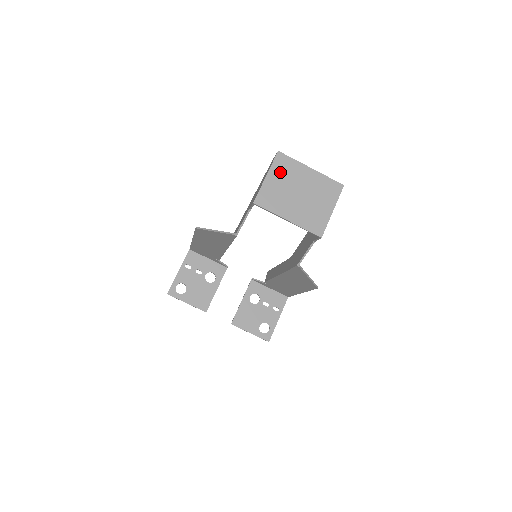
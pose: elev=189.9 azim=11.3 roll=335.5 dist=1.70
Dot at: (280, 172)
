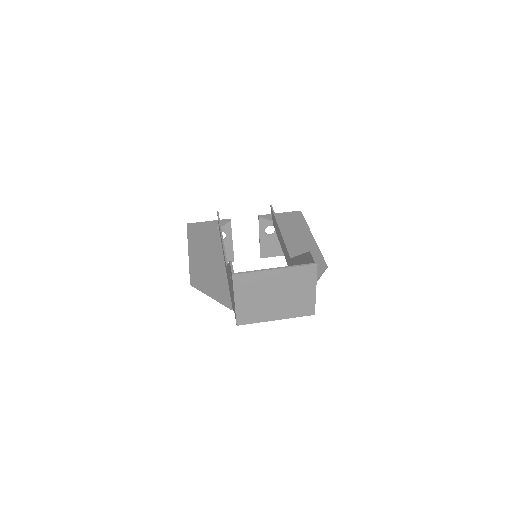
Dot at: (246, 290)
